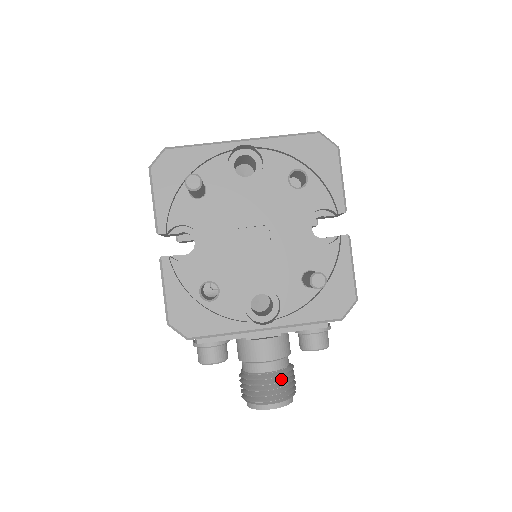
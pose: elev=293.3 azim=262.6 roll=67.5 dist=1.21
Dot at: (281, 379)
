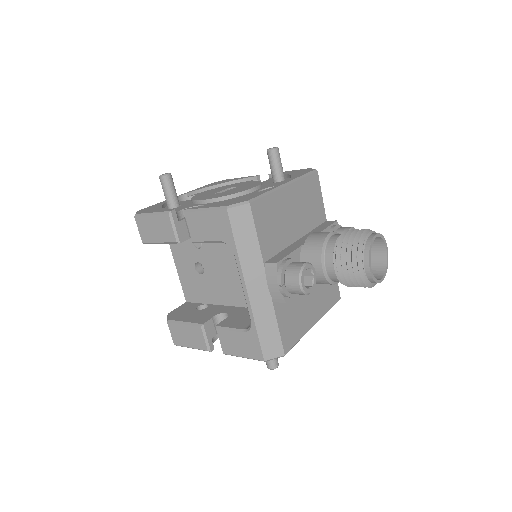
Dot at: occluded
